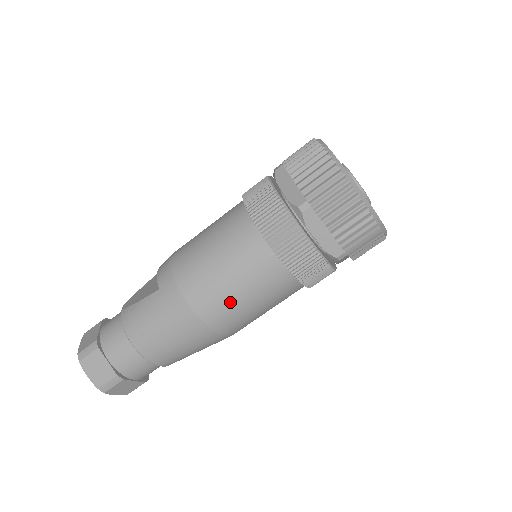
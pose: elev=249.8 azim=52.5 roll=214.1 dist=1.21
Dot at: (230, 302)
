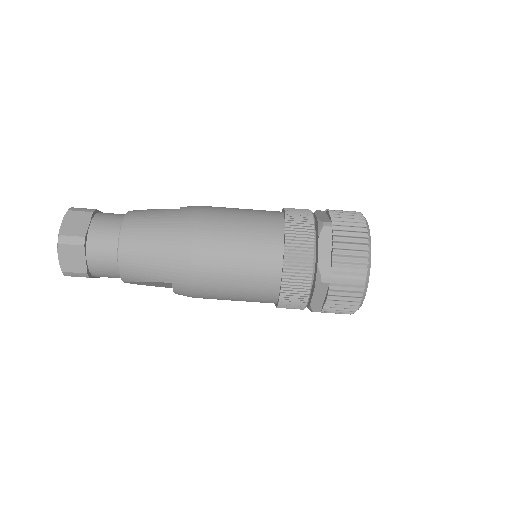
Dot at: (224, 246)
